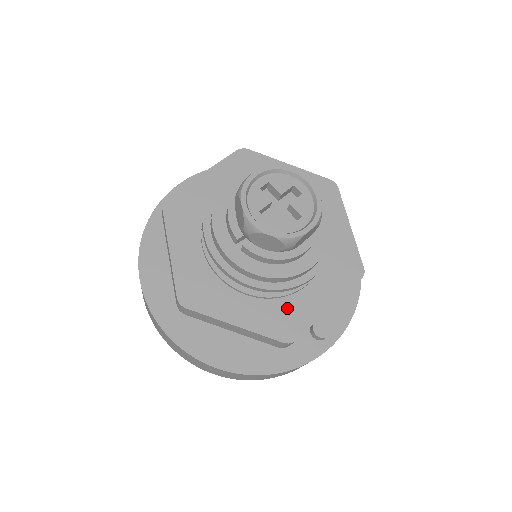
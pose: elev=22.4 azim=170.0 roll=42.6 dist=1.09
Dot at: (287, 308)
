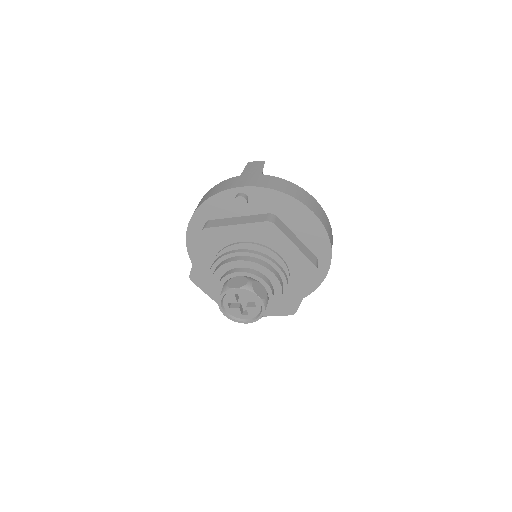
Dot at: occluded
